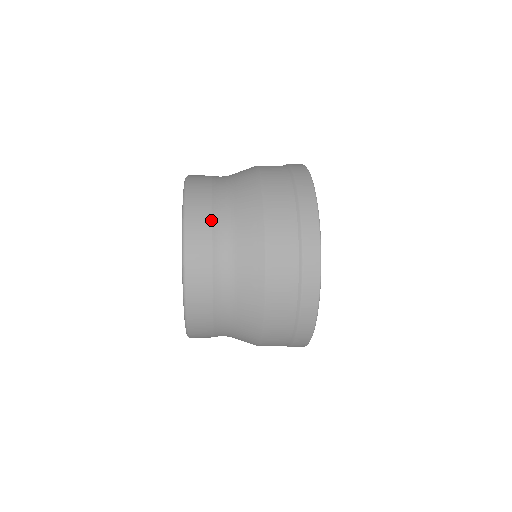
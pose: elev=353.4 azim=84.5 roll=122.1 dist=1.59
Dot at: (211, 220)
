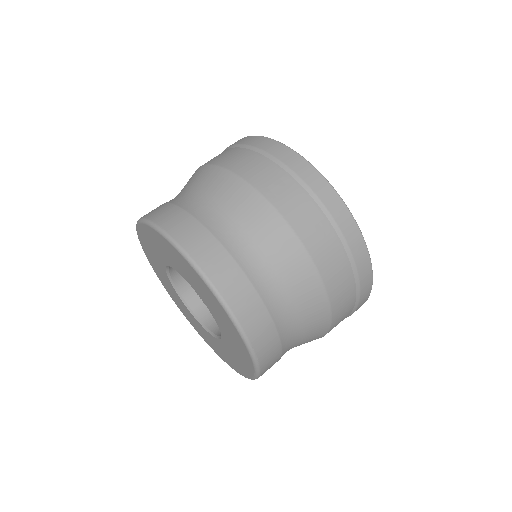
Dot at: (233, 260)
